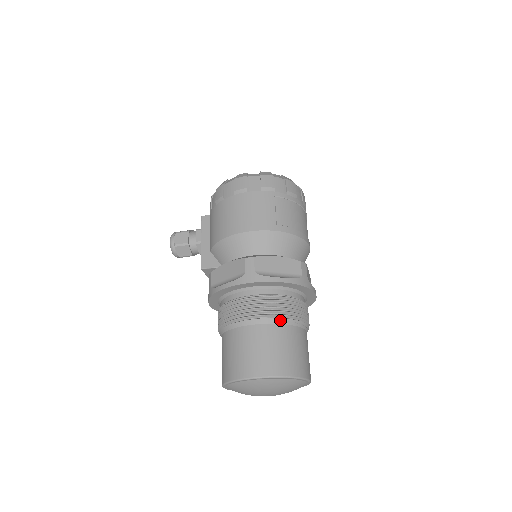
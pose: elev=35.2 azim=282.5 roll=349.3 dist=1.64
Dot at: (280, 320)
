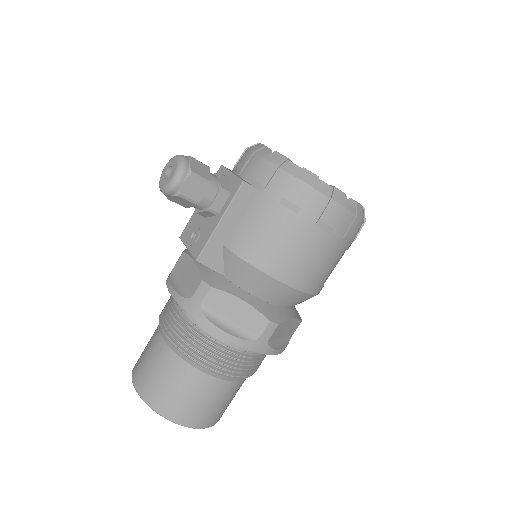
Dot at: occluded
